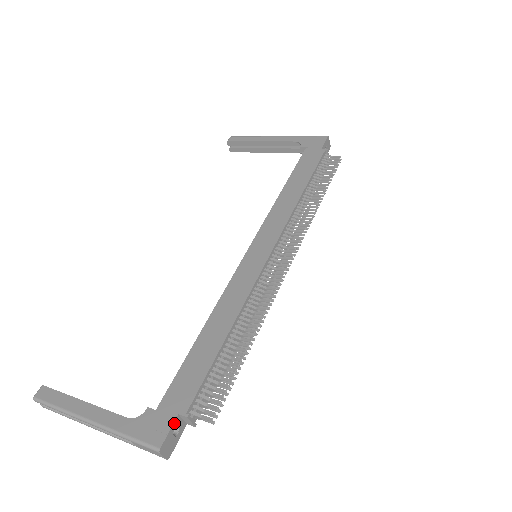
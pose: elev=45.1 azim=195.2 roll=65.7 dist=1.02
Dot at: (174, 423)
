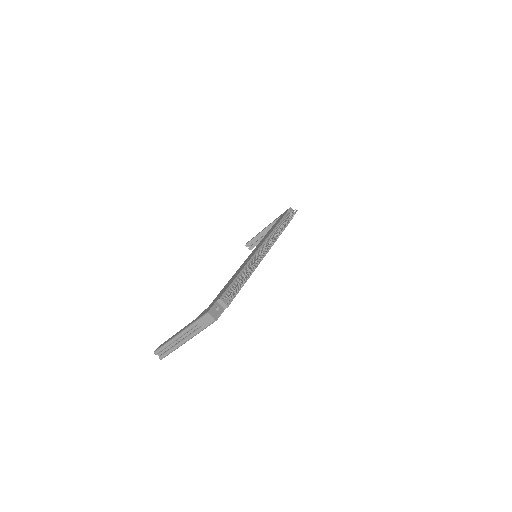
Dot at: (215, 304)
